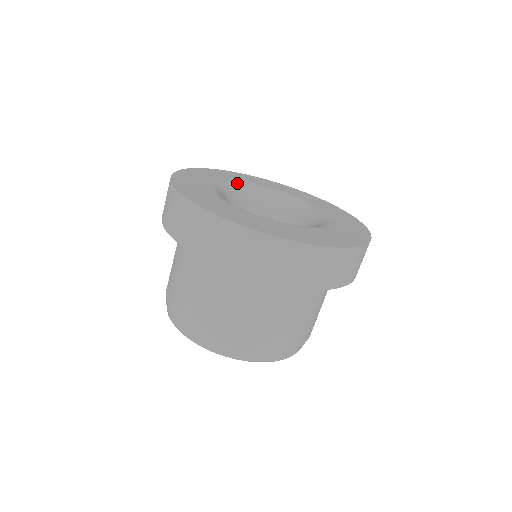
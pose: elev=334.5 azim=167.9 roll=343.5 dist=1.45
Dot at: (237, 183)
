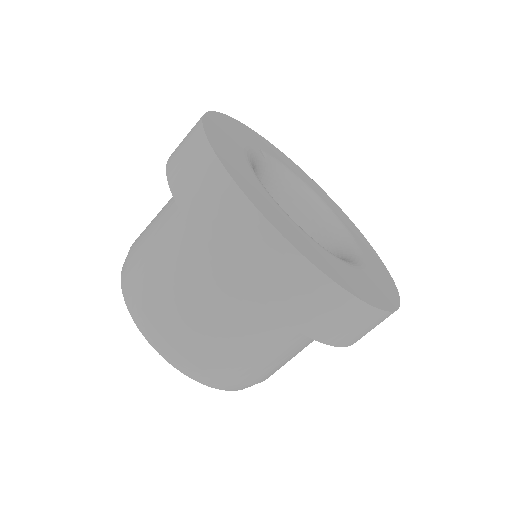
Dot at: (253, 152)
